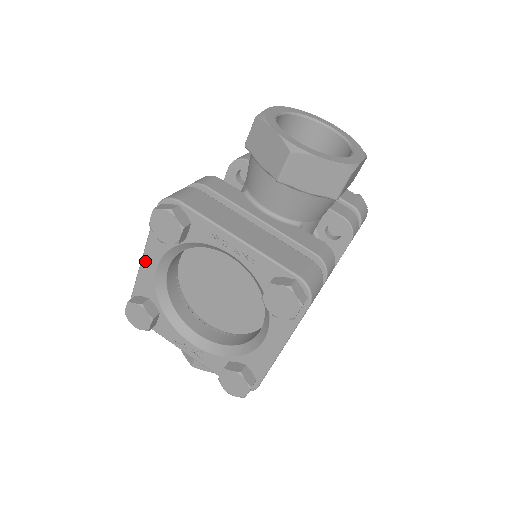
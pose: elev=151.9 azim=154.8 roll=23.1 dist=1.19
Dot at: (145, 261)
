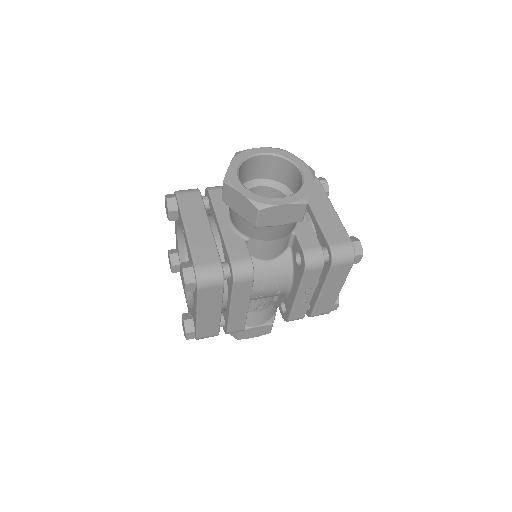
Dot at: occluded
